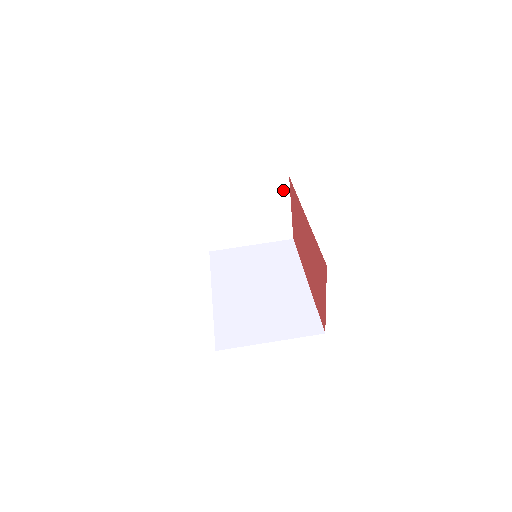
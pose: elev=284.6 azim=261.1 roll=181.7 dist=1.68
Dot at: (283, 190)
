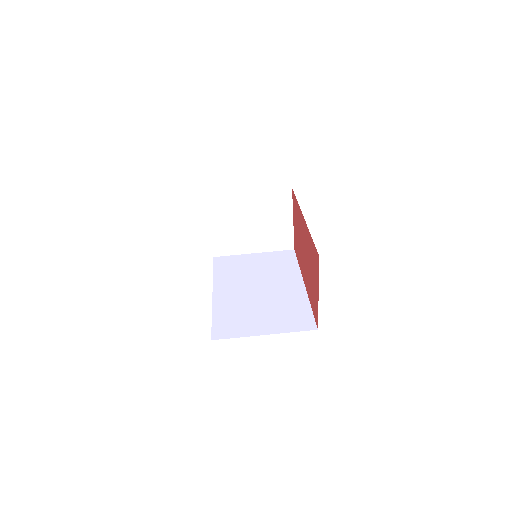
Dot at: (286, 201)
